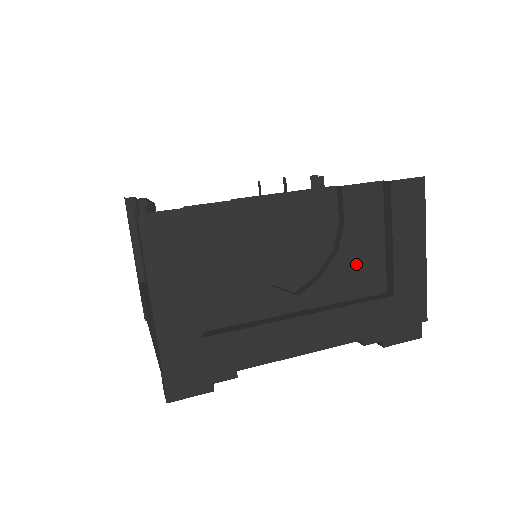
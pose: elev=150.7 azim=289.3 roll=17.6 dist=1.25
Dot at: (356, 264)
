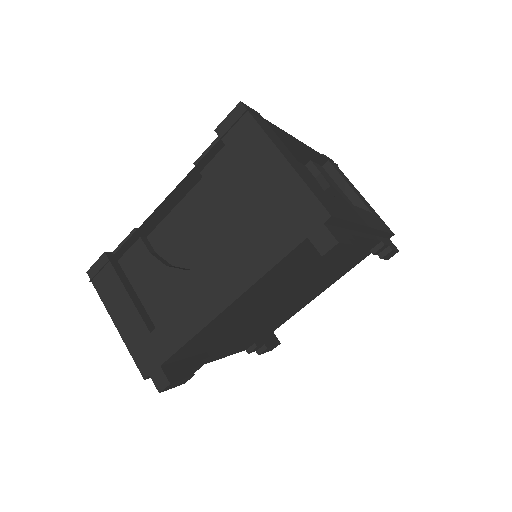
Dot at: (342, 196)
